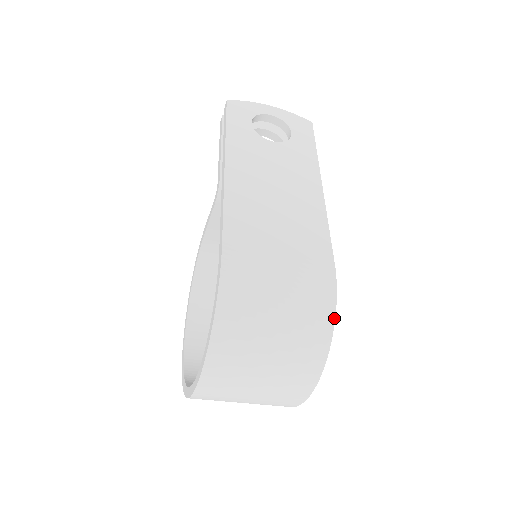
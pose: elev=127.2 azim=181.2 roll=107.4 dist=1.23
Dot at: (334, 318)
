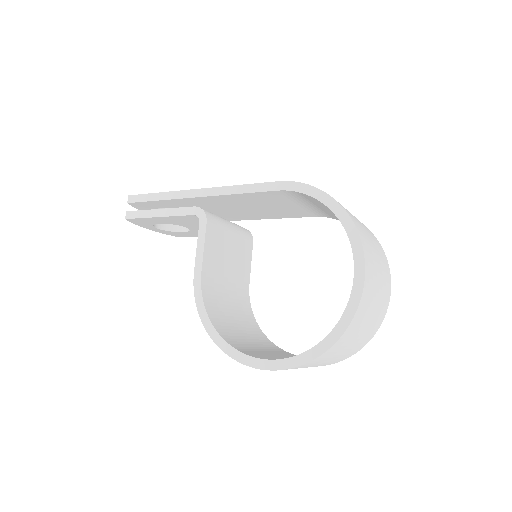
Dot at: occluded
